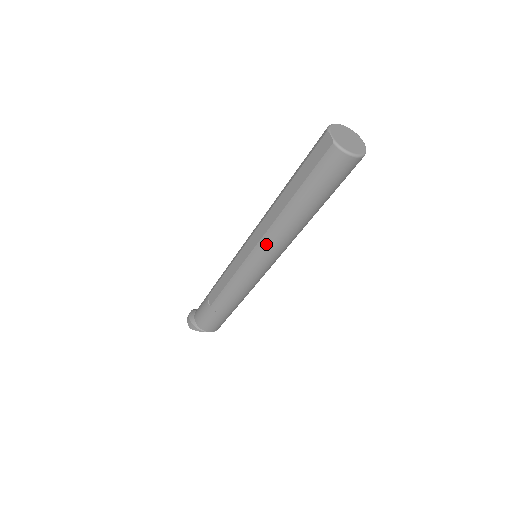
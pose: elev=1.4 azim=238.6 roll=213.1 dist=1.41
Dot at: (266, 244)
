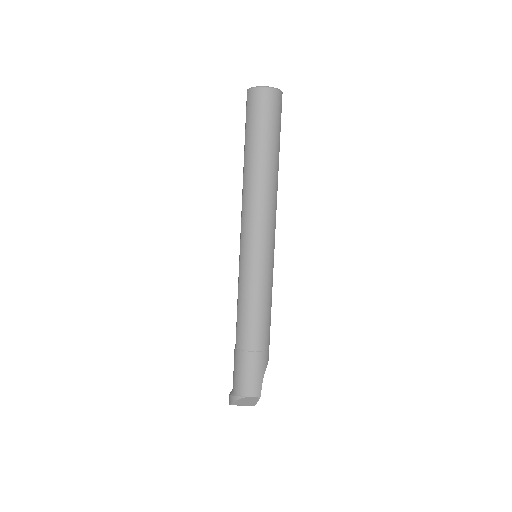
Dot at: (245, 217)
